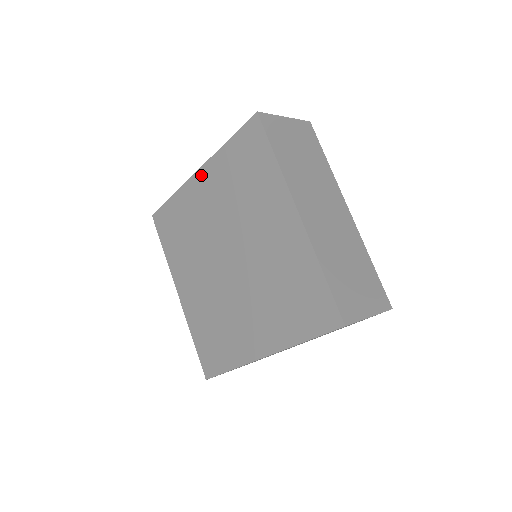
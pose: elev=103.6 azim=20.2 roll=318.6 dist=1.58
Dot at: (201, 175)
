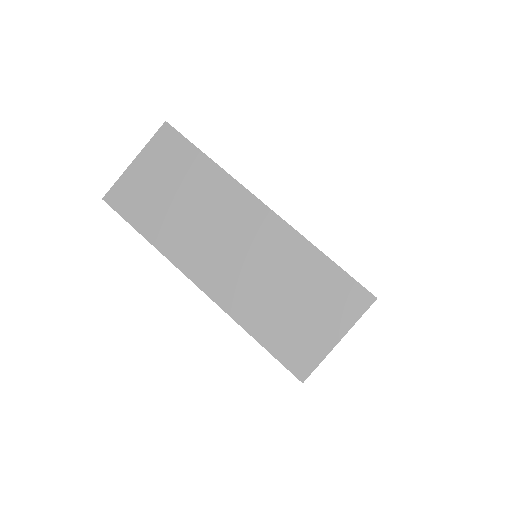
Dot at: occluded
